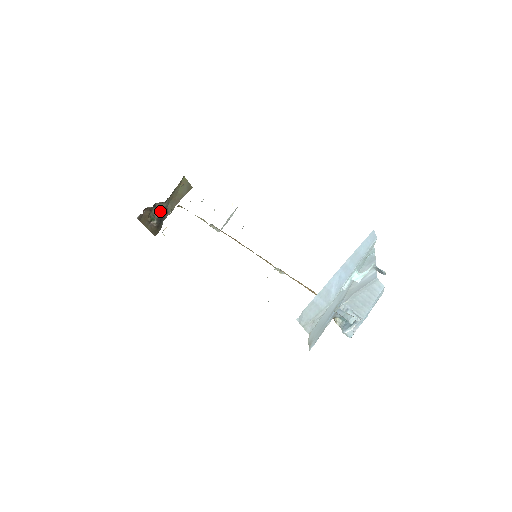
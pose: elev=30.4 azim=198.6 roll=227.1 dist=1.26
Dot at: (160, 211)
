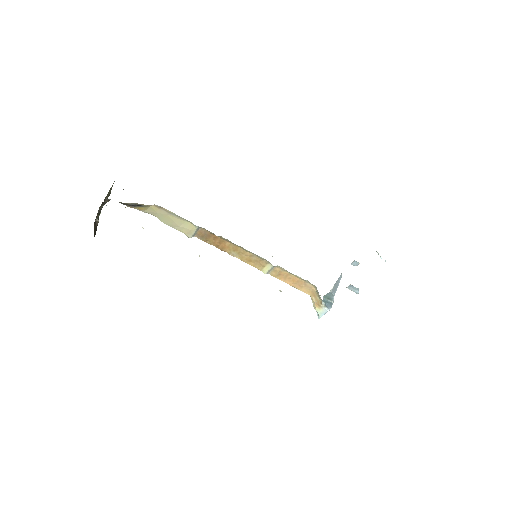
Dot at: (100, 210)
